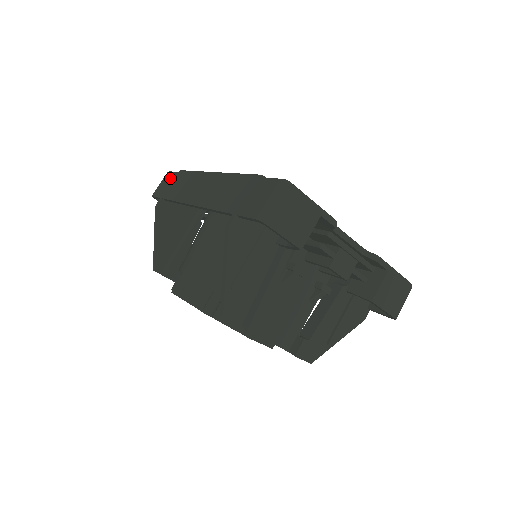
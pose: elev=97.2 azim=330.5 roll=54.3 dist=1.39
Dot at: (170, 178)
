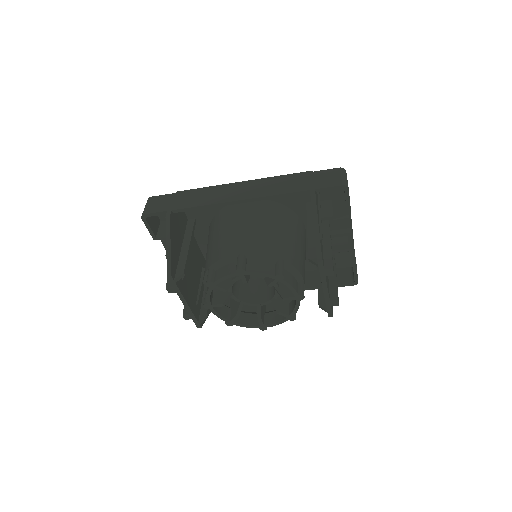
Dot at: (165, 198)
